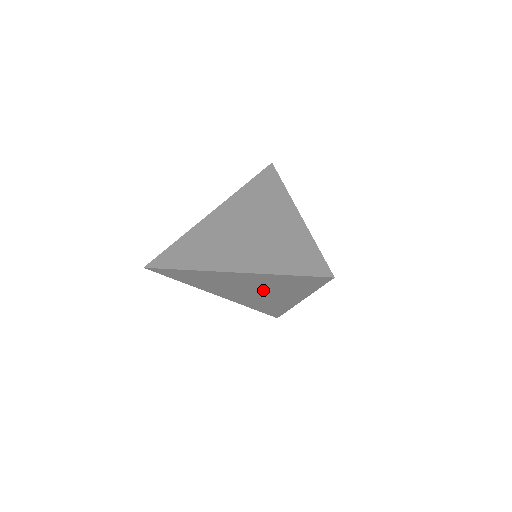
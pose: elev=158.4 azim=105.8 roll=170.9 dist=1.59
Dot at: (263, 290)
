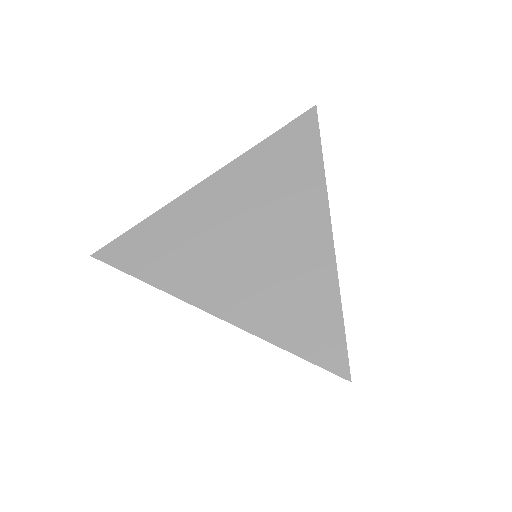
Dot at: occluded
